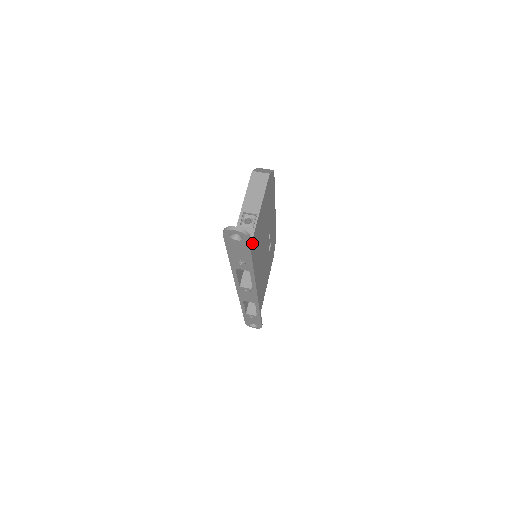
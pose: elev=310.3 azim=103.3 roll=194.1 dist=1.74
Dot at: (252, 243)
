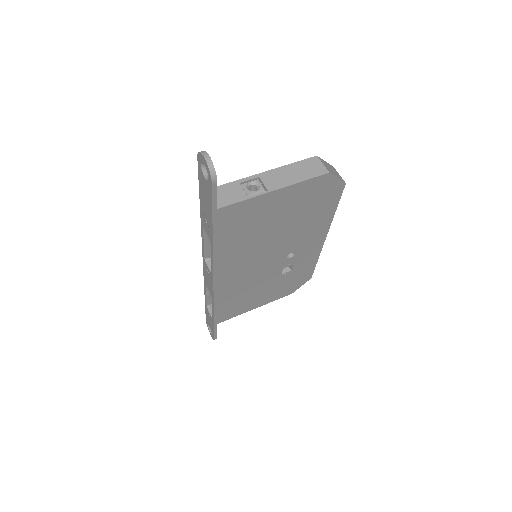
Dot at: (230, 209)
